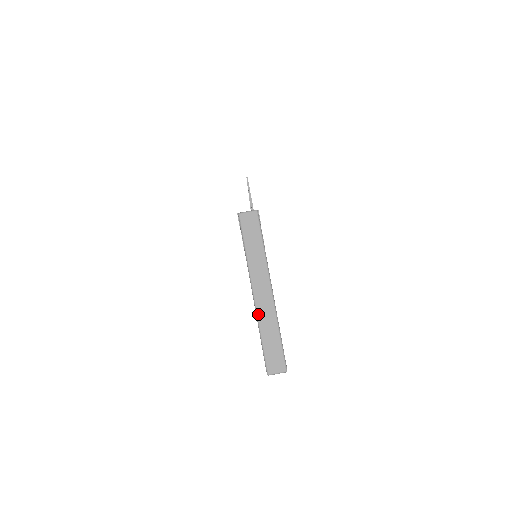
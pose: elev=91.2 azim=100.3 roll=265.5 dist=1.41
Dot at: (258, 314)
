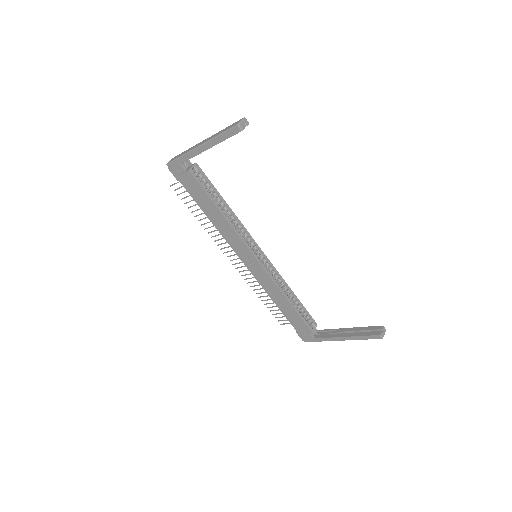
Dot at: (209, 140)
